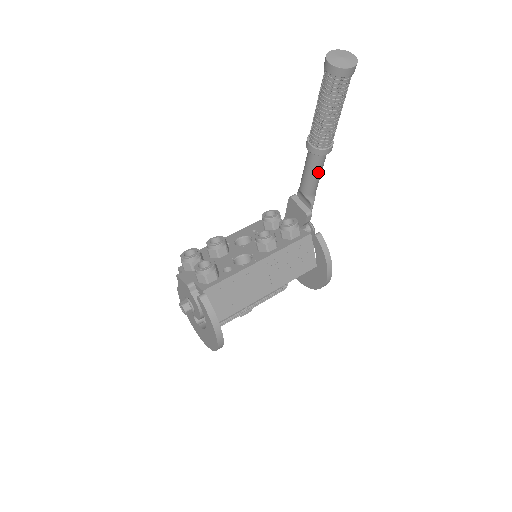
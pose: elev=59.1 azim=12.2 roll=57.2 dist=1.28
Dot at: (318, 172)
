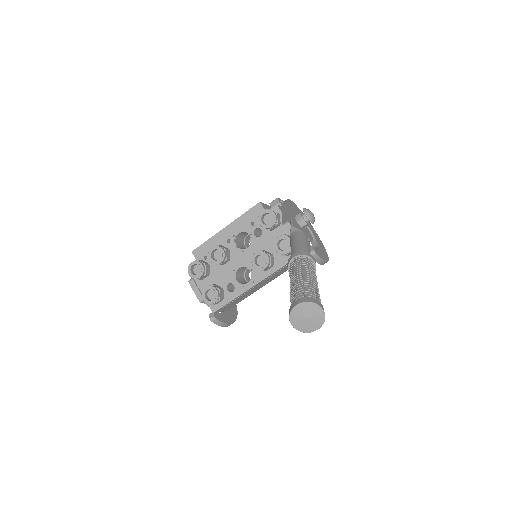
Dot at: occluded
